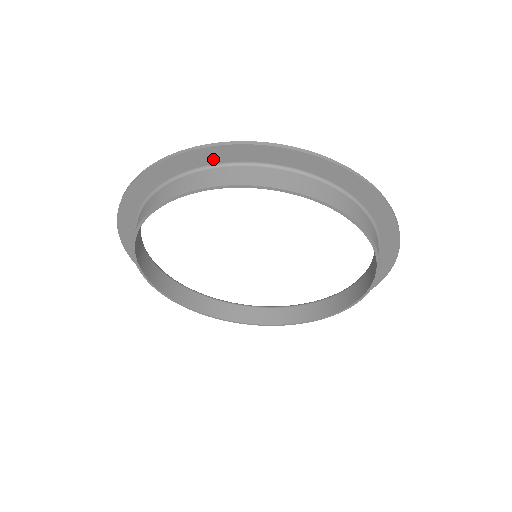
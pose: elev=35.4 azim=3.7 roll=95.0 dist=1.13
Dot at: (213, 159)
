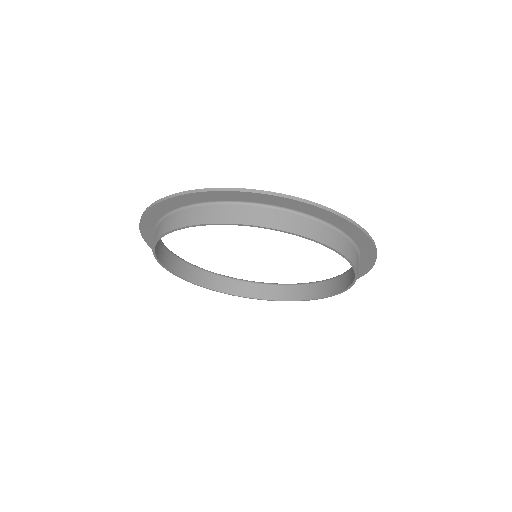
Dot at: (218, 198)
